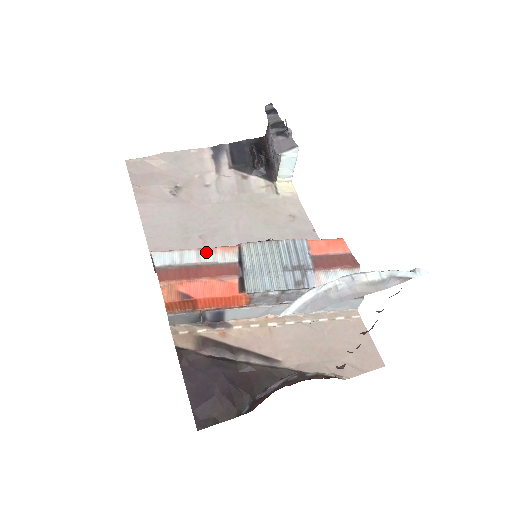
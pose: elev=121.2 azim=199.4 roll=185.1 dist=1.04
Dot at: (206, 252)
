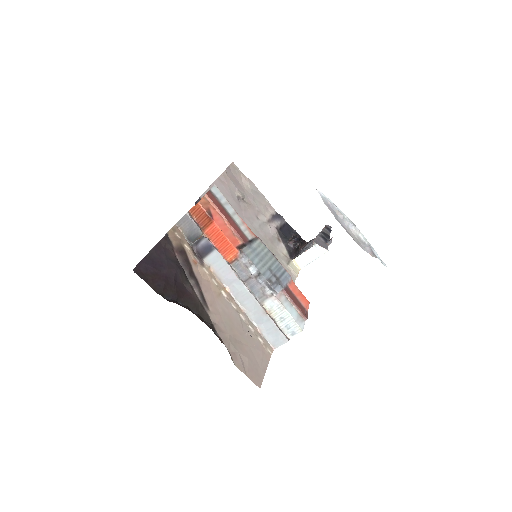
Dot at: (239, 218)
